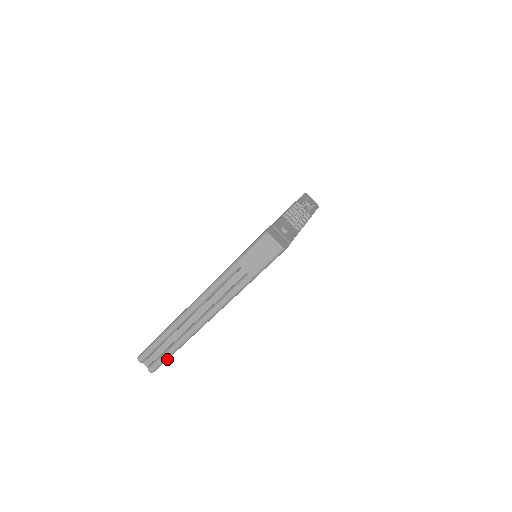
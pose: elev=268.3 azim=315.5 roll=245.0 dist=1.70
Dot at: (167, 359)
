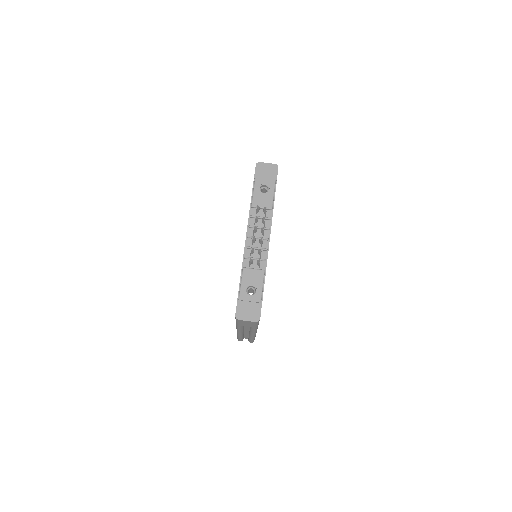
Dot at: (254, 339)
